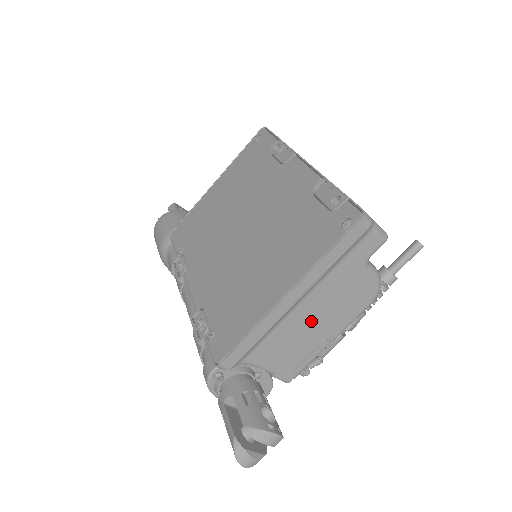
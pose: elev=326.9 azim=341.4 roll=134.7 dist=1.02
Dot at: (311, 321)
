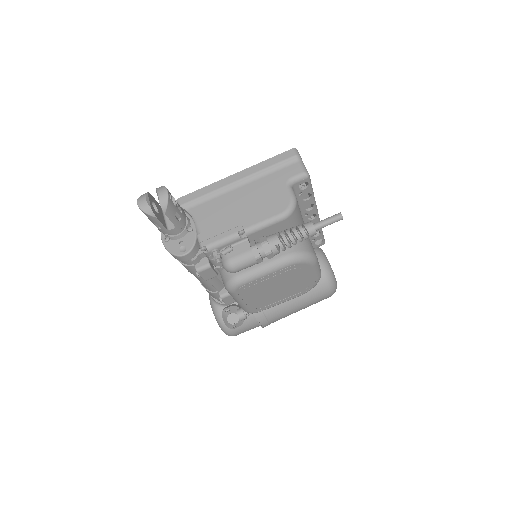
Dot at: (239, 204)
